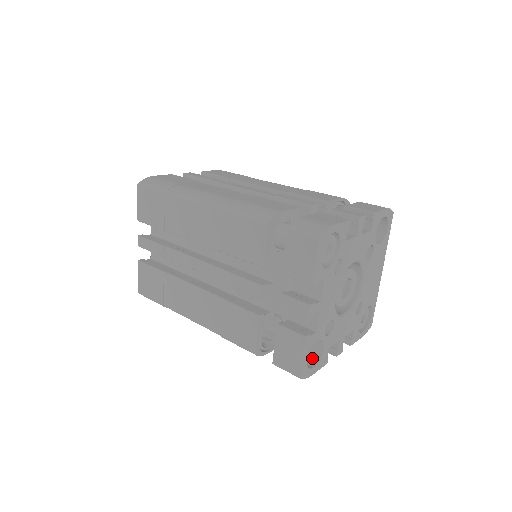
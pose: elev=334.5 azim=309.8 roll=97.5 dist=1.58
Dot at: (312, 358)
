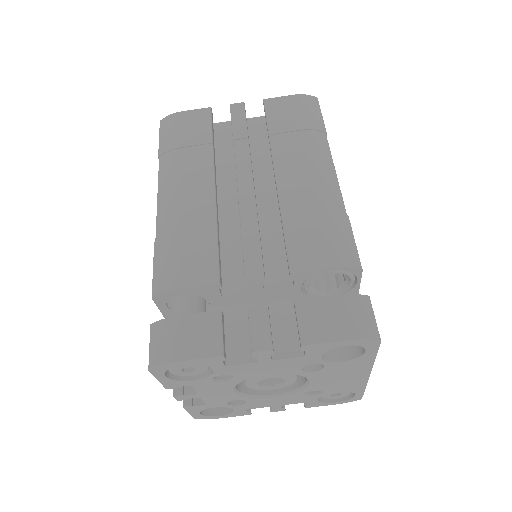
Dot at: occluded
